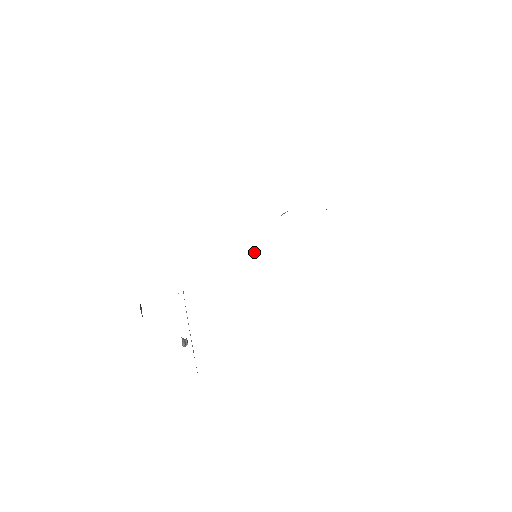
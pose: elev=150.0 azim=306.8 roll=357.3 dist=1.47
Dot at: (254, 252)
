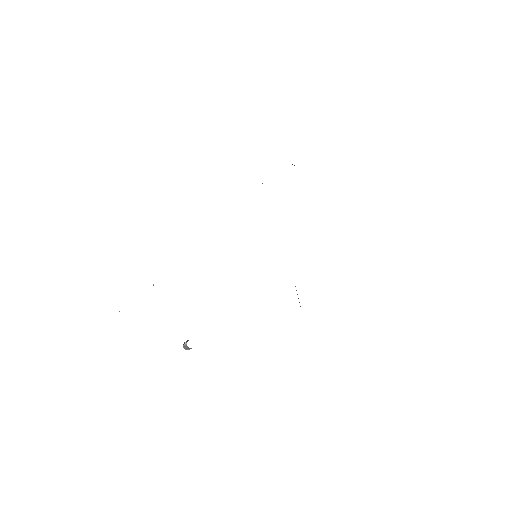
Dot at: occluded
